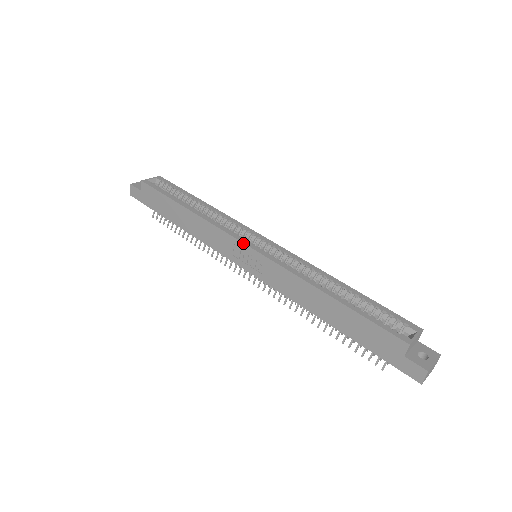
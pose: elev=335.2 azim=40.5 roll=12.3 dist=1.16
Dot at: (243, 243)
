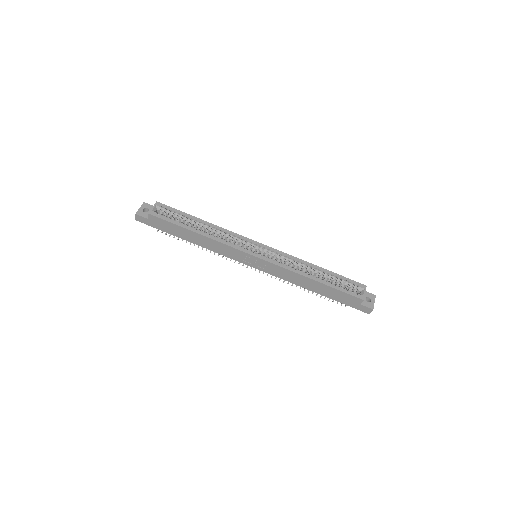
Dot at: (250, 255)
